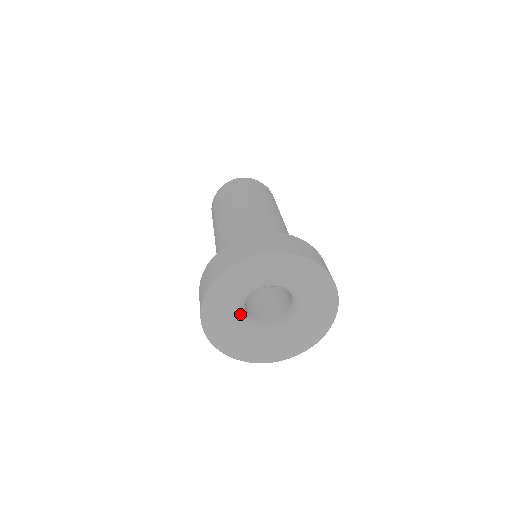
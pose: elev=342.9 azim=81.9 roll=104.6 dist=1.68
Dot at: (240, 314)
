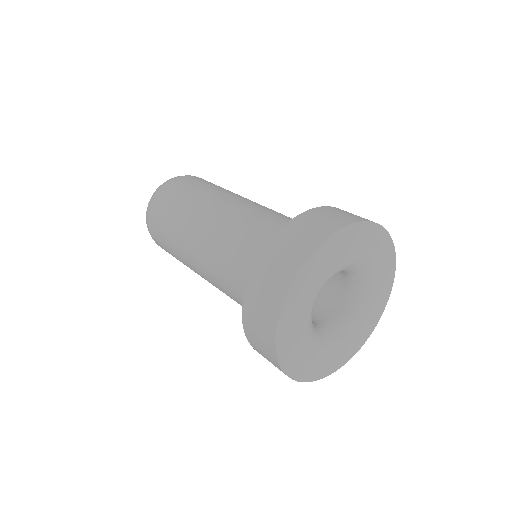
Dot at: (311, 316)
